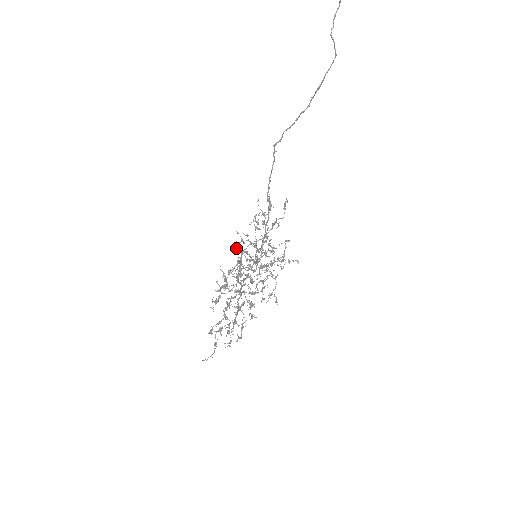
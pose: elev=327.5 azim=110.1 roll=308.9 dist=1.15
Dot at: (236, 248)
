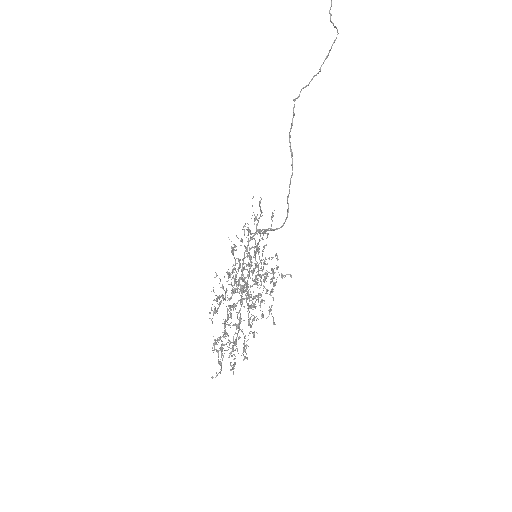
Dot at: (231, 252)
